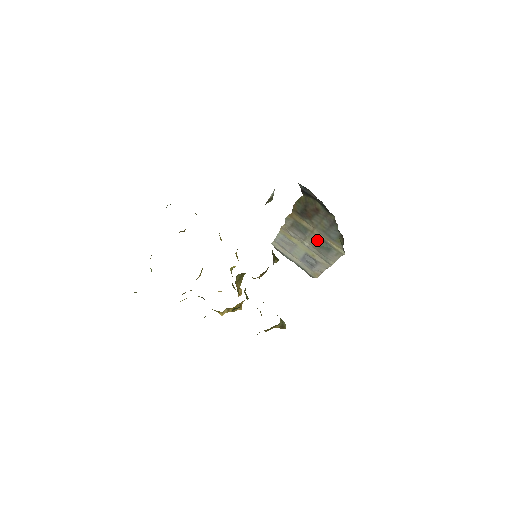
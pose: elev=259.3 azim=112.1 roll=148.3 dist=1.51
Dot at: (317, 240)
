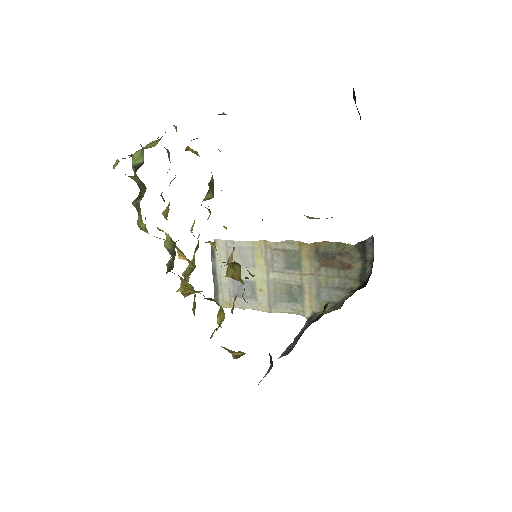
Dot at: (294, 284)
